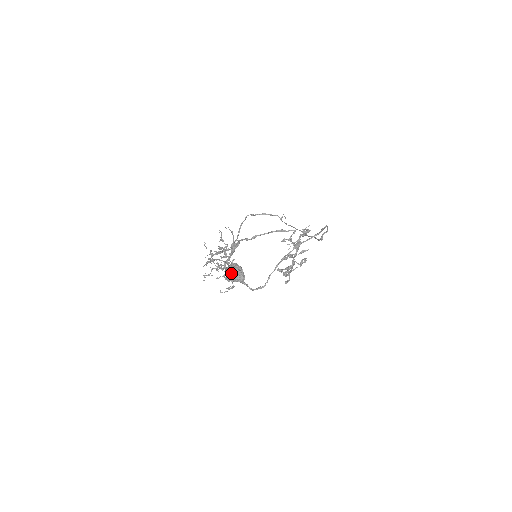
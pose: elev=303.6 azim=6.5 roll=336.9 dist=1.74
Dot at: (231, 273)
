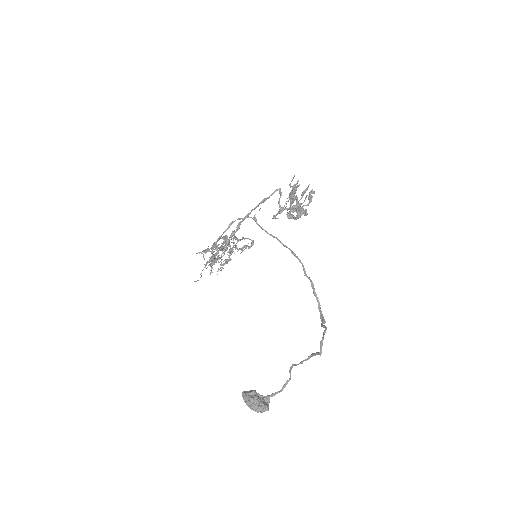
Dot at: (251, 409)
